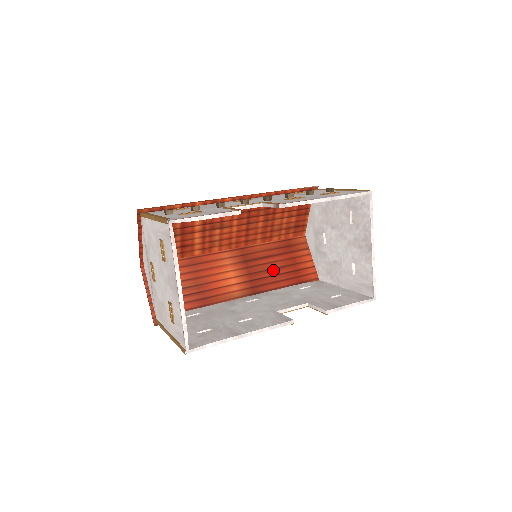
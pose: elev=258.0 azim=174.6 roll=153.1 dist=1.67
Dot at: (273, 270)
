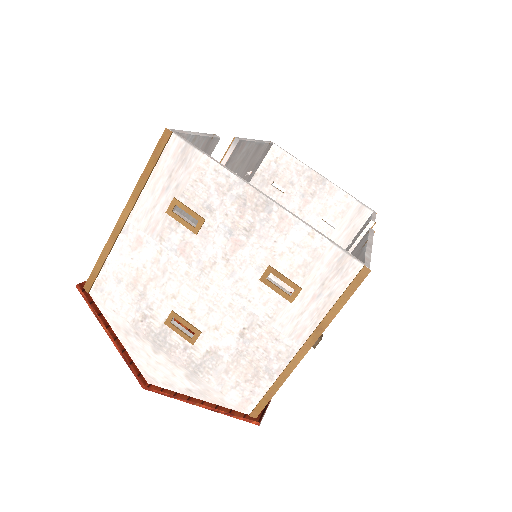
Dot at: occluded
